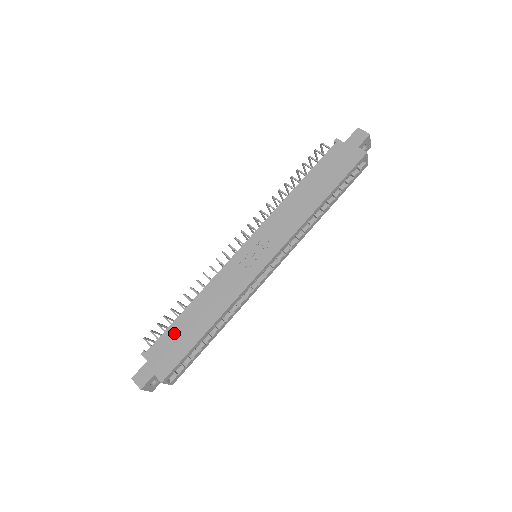
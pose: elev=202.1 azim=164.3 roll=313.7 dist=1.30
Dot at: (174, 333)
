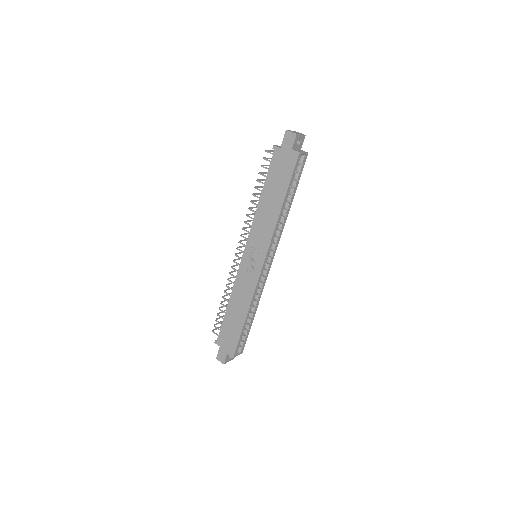
Dot at: (227, 326)
